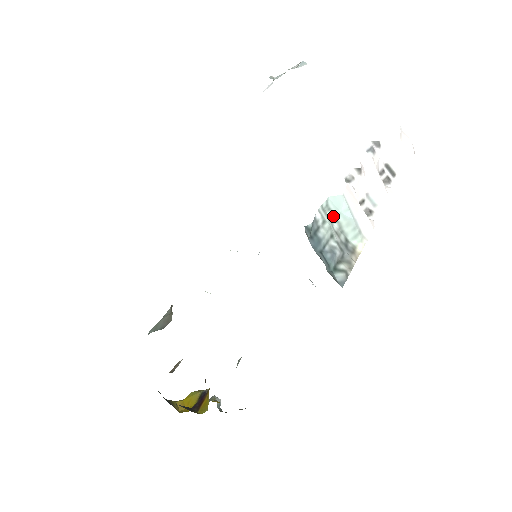
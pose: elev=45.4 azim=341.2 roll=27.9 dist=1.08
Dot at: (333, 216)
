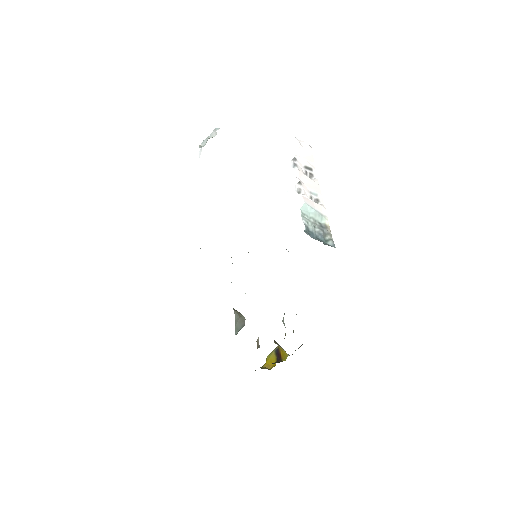
Dot at: (308, 216)
